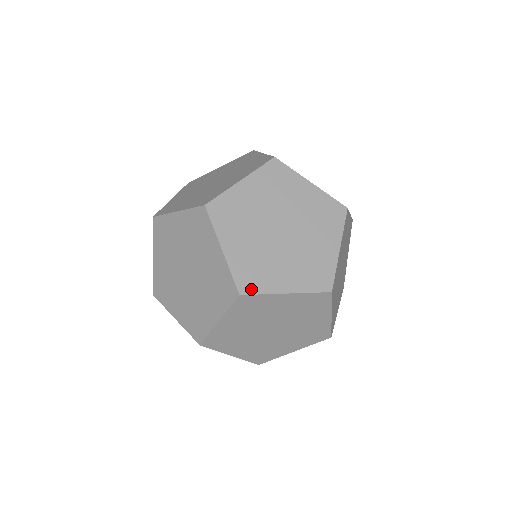
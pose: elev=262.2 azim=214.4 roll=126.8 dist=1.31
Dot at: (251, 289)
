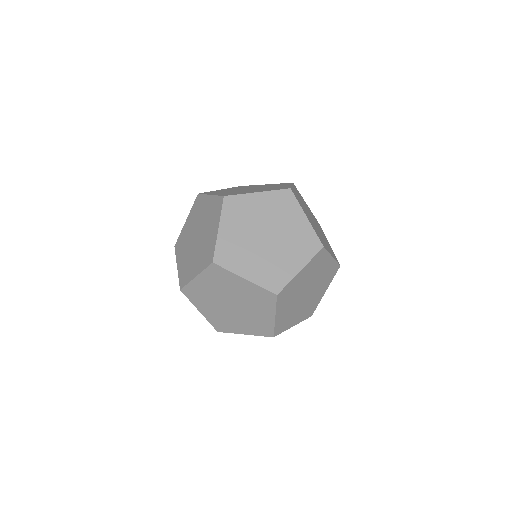
Dot at: (184, 284)
